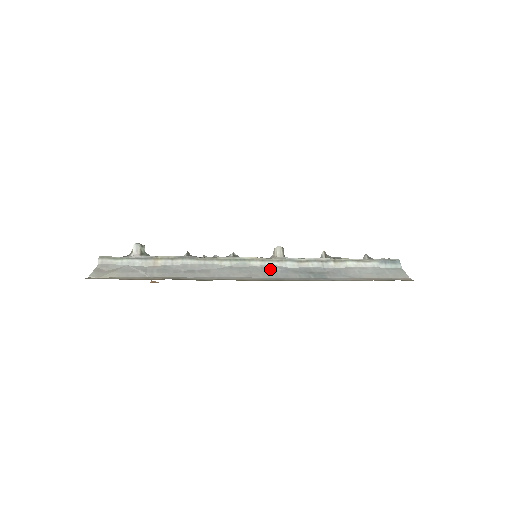
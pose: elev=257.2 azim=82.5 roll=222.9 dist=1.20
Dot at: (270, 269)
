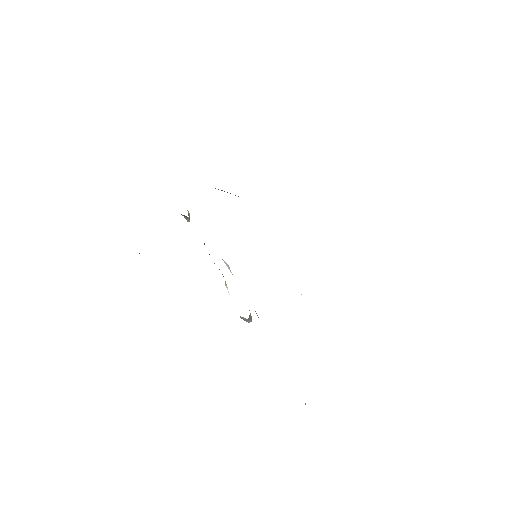
Dot at: occluded
